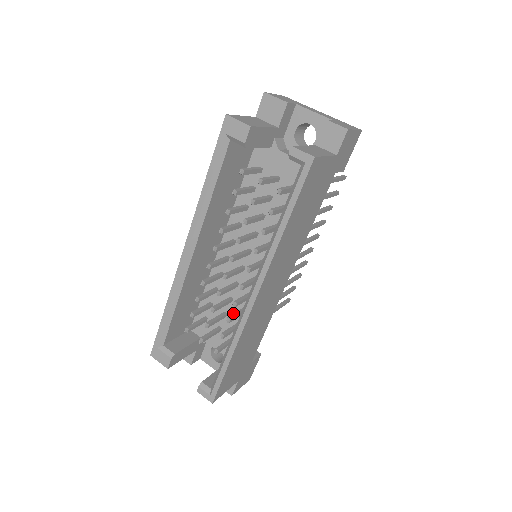
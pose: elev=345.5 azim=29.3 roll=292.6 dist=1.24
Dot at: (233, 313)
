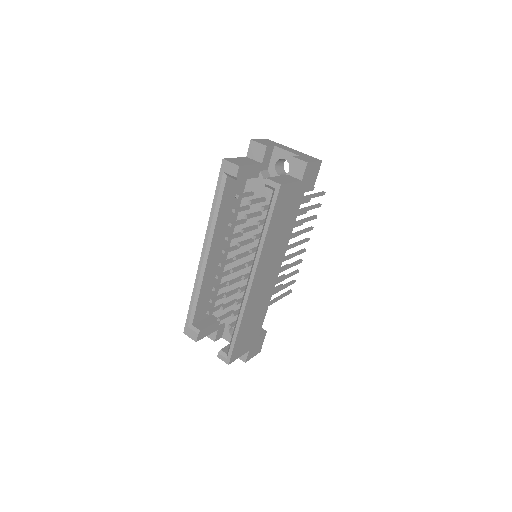
Dot at: occluded
